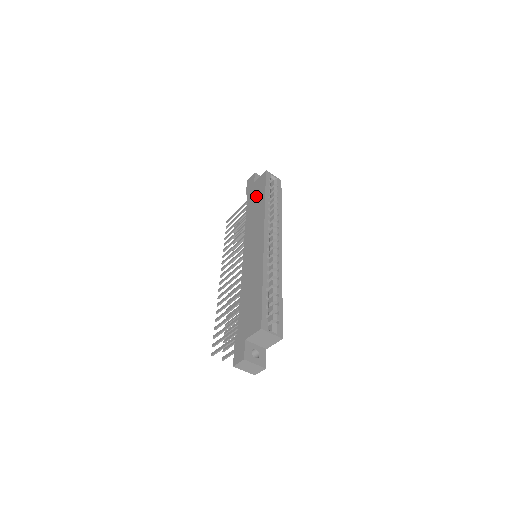
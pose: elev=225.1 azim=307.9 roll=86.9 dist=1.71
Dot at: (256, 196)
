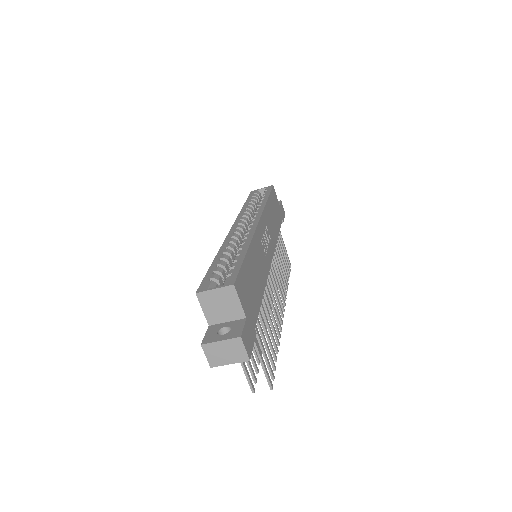
Dot at: occluded
